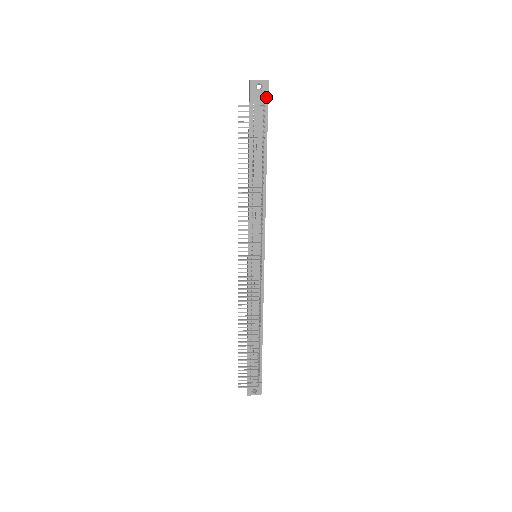
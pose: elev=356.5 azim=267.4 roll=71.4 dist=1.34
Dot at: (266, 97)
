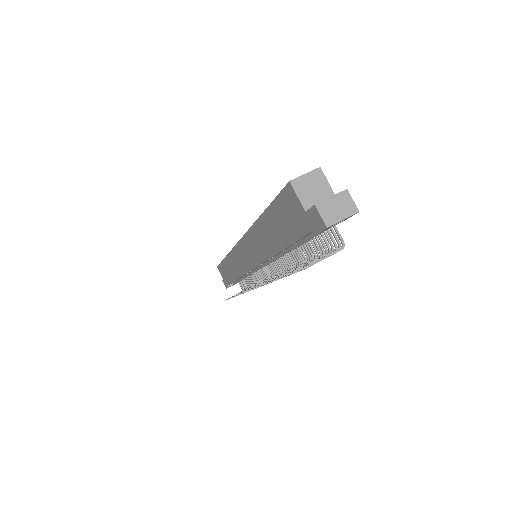
Dot at: occluded
